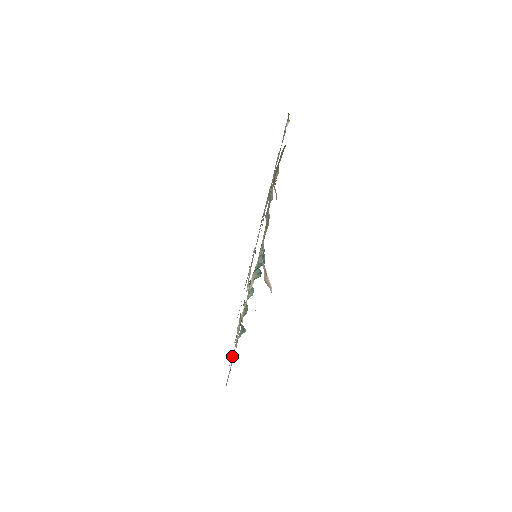
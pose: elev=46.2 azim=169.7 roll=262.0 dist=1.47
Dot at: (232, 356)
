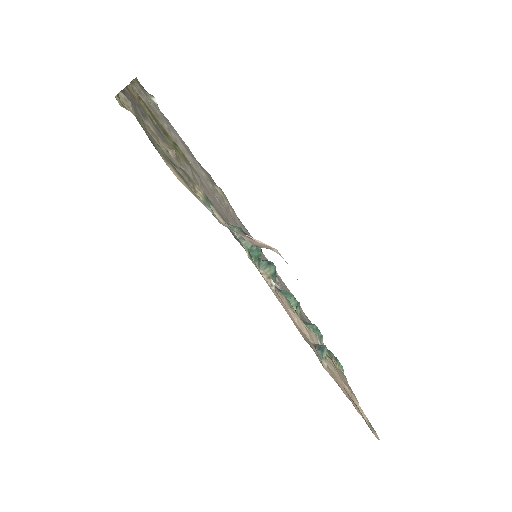
Dot at: occluded
